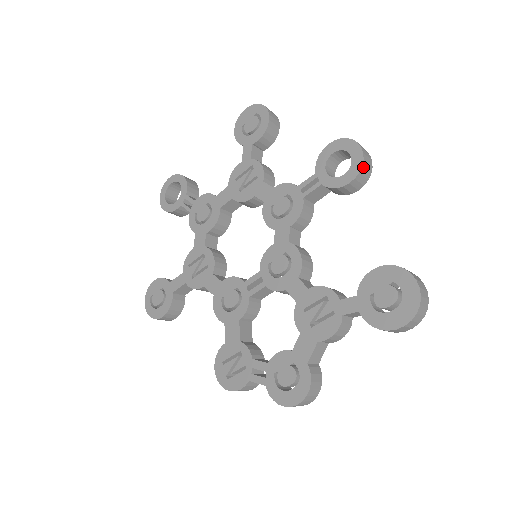
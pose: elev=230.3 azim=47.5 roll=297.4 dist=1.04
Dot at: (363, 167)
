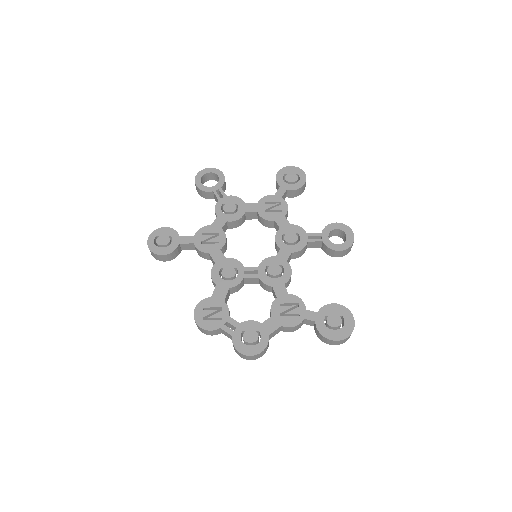
Dot at: (350, 247)
